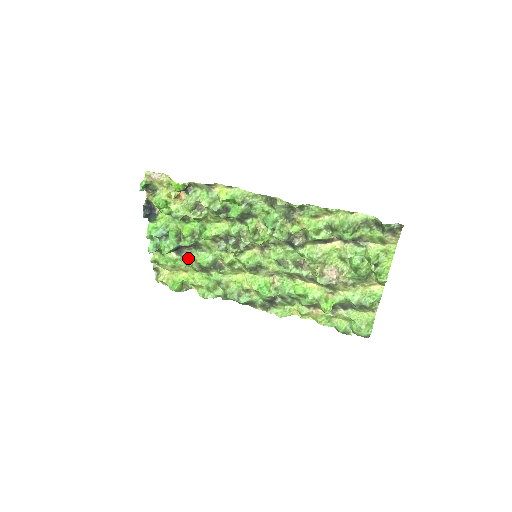
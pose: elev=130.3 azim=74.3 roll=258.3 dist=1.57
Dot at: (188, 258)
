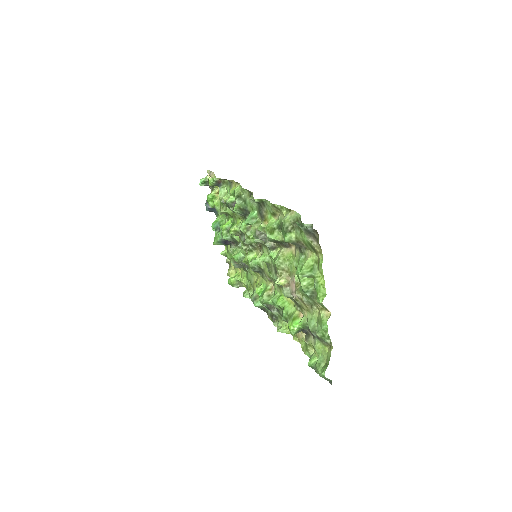
Dot at: occluded
